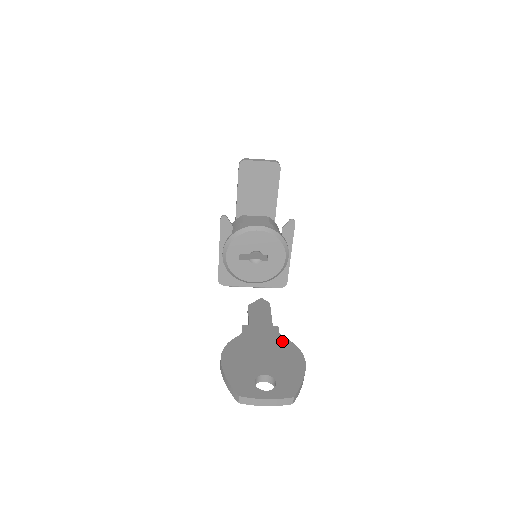
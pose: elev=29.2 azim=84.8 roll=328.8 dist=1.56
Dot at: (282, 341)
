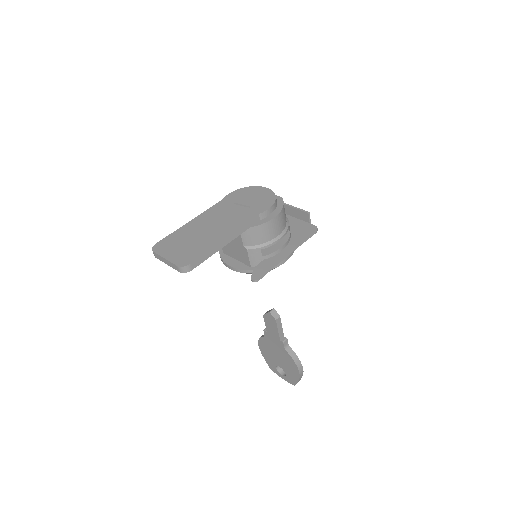
Dot at: (286, 354)
